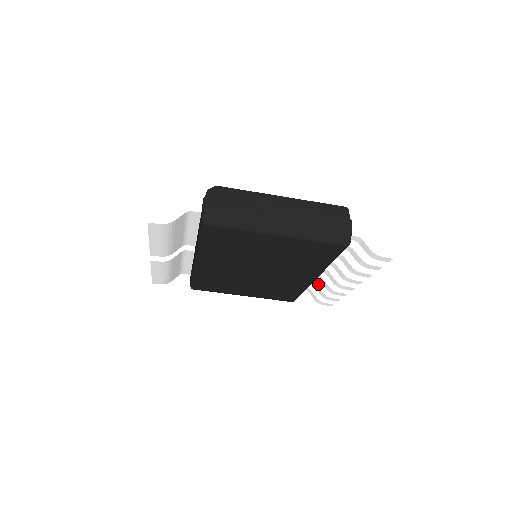
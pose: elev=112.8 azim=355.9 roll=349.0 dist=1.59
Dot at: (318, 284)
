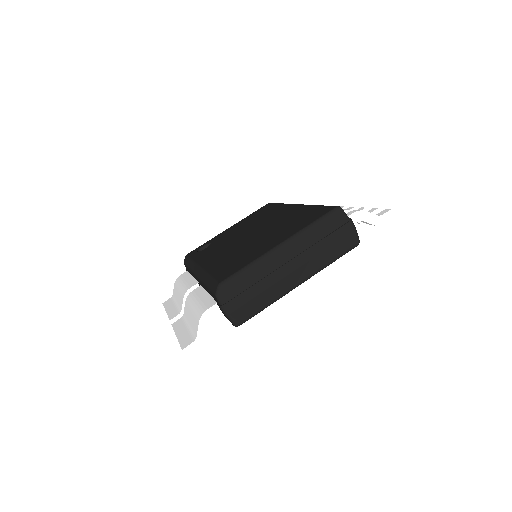
Dot at: occluded
